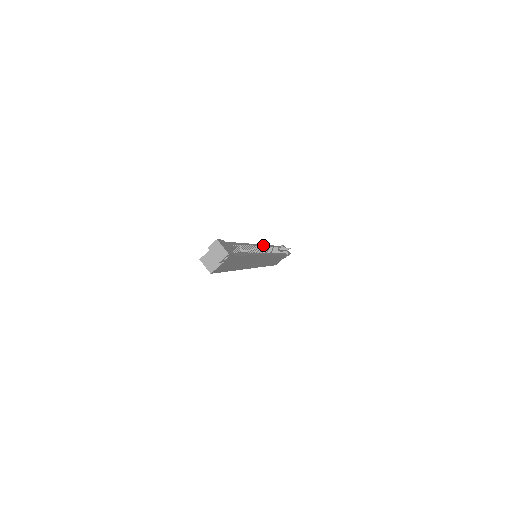
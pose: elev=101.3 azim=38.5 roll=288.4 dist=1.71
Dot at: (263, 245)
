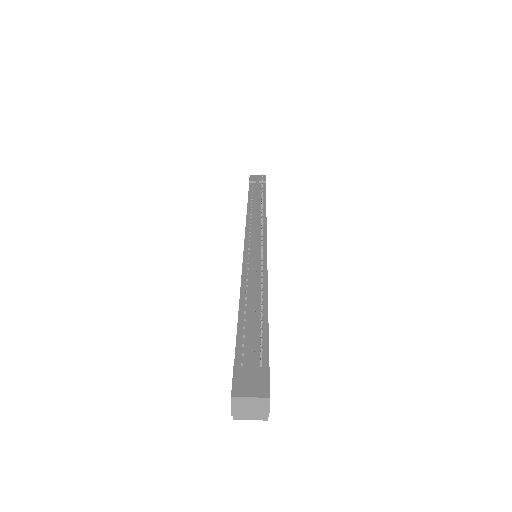
Dot at: (246, 230)
